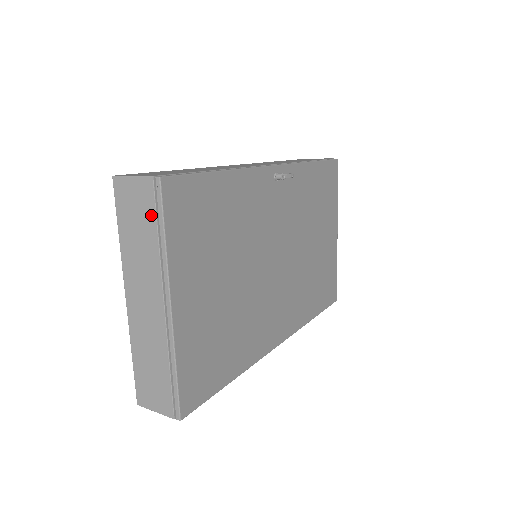
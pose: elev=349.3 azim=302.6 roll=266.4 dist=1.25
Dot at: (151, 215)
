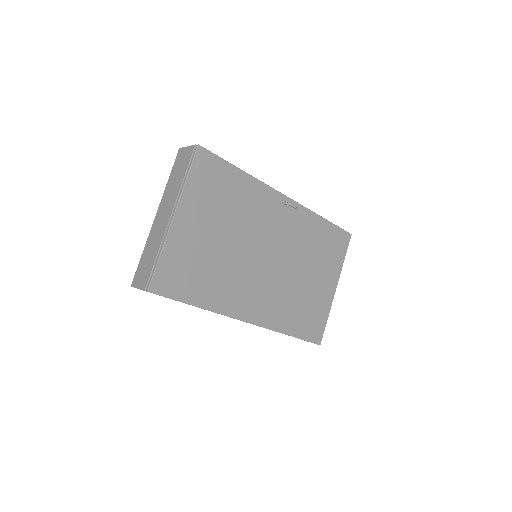
Dot at: (187, 165)
